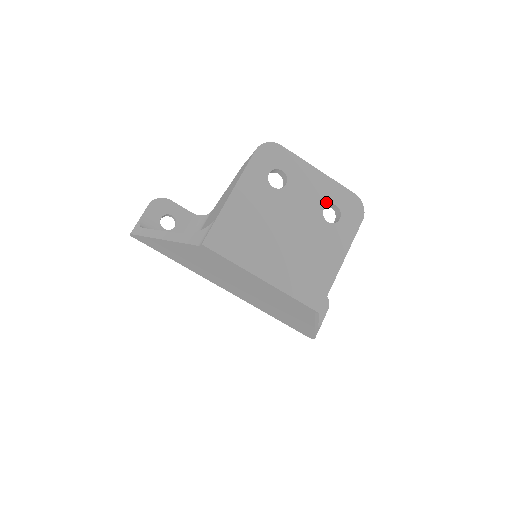
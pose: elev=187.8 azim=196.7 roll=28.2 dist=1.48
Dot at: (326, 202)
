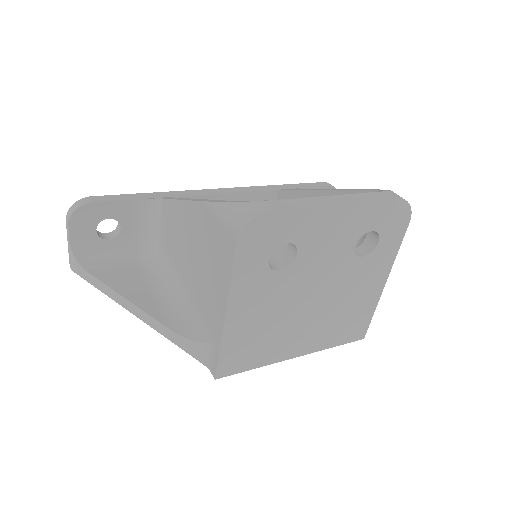
Dot at: (357, 236)
